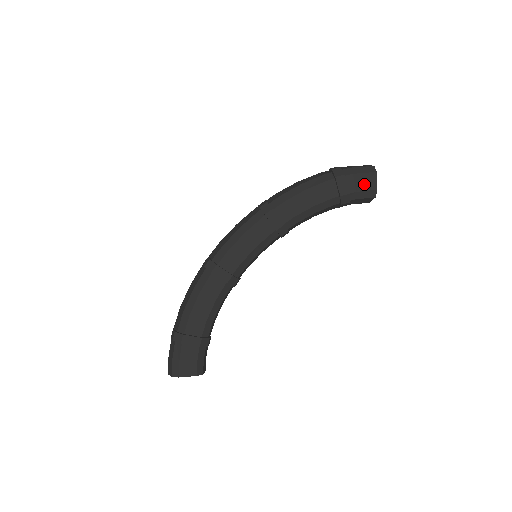
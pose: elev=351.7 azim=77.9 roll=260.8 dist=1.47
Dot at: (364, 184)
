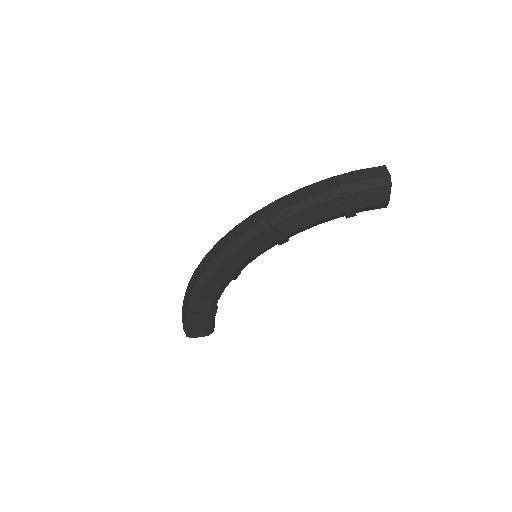
Dot at: (375, 199)
